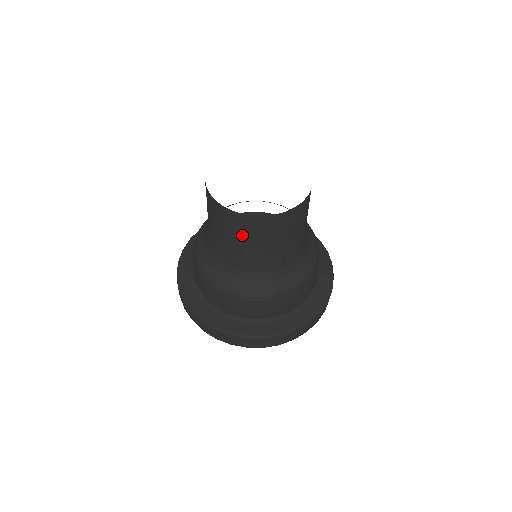
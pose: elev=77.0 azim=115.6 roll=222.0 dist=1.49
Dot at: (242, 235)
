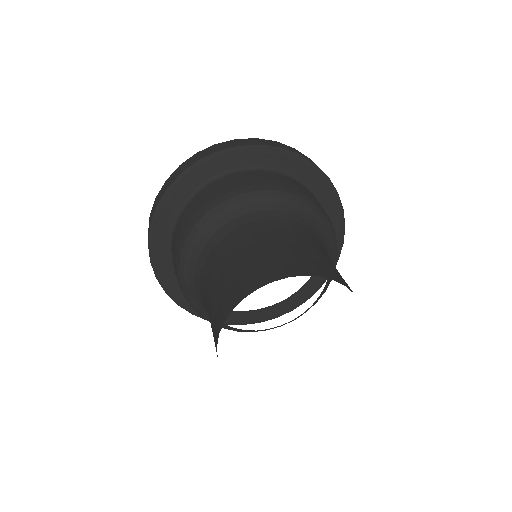
Dot at: occluded
